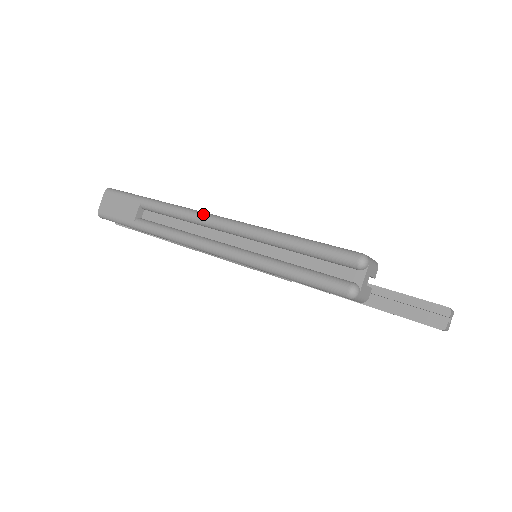
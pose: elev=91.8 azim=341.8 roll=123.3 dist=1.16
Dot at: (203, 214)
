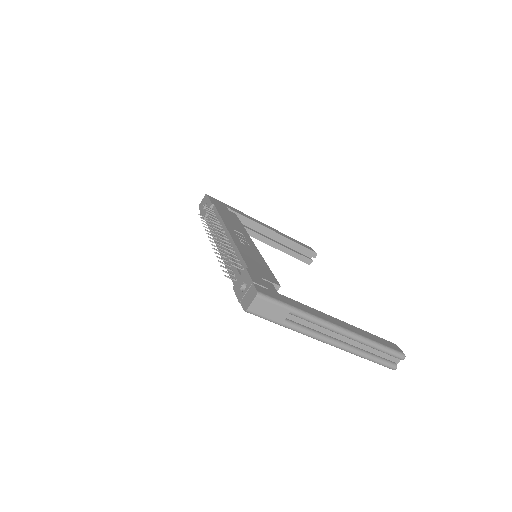
Dot at: (336, 327)
